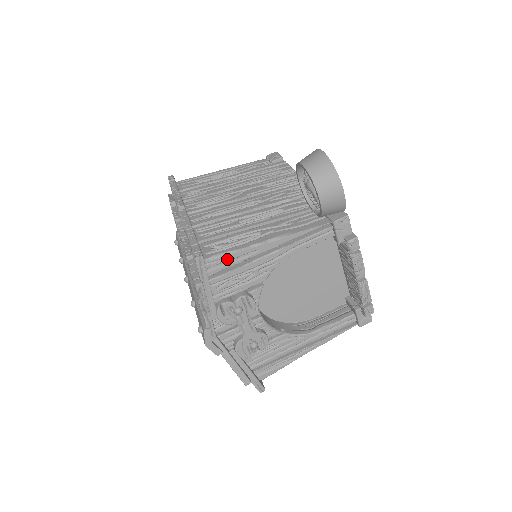
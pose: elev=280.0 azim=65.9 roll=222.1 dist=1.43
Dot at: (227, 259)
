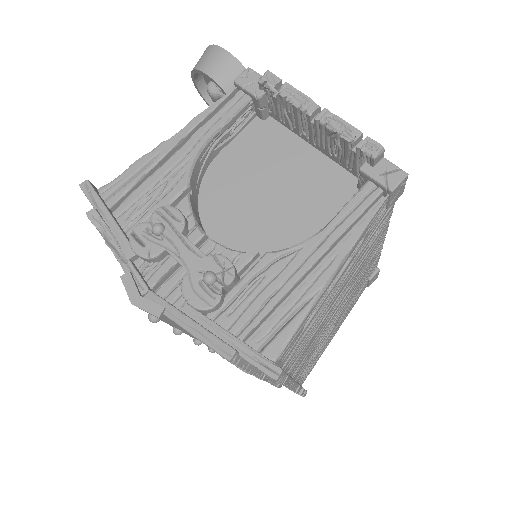
Dot at: (125, 178)
